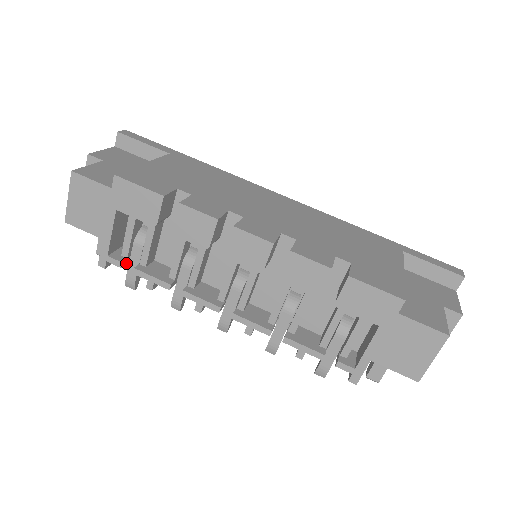
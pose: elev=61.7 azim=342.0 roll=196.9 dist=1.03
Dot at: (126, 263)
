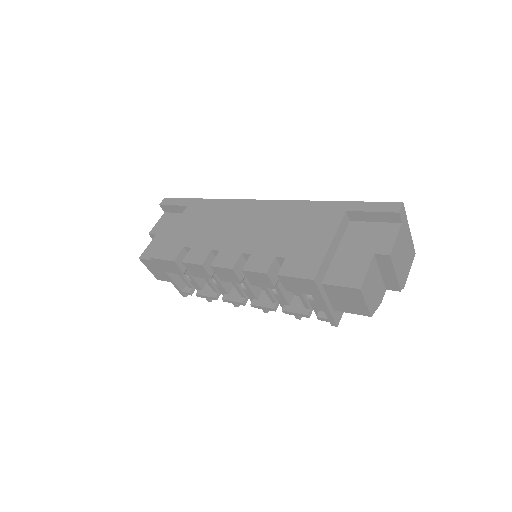
Dot at: (194, 290)
